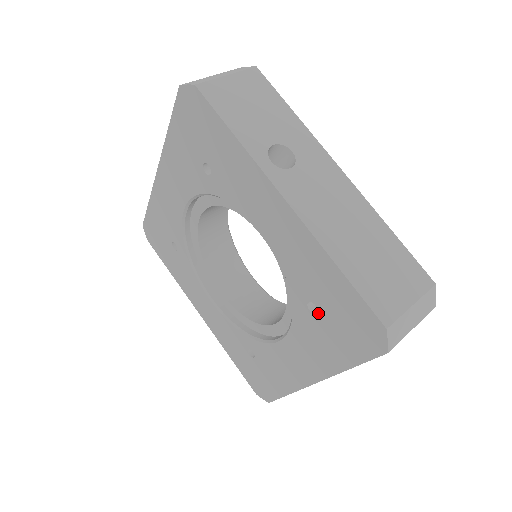
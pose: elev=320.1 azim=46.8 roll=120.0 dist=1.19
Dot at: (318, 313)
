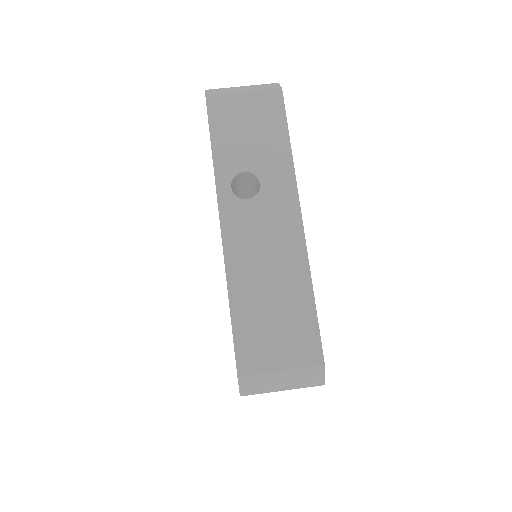
Dot at: occluded
